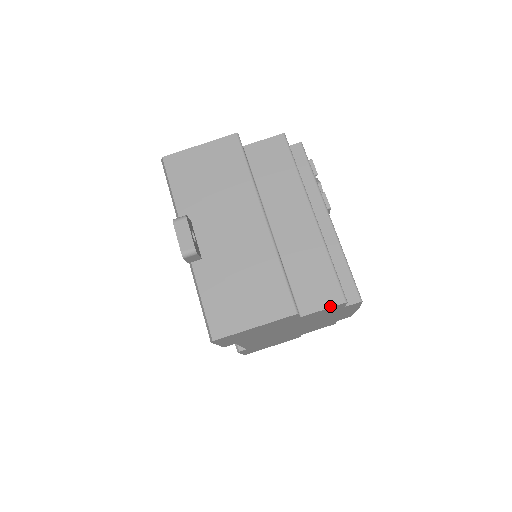
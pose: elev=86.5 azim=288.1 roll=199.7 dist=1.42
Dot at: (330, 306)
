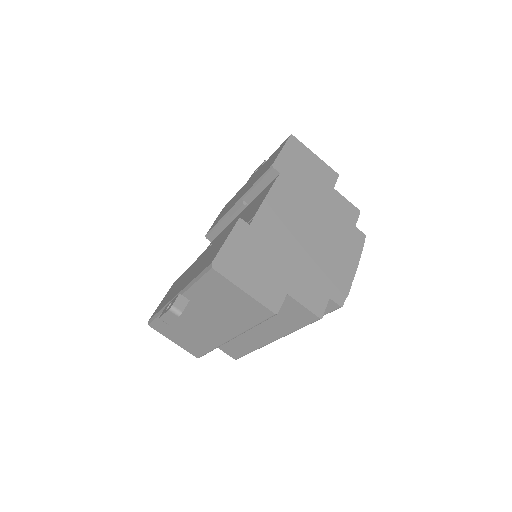
Dot at: (227, 354)
